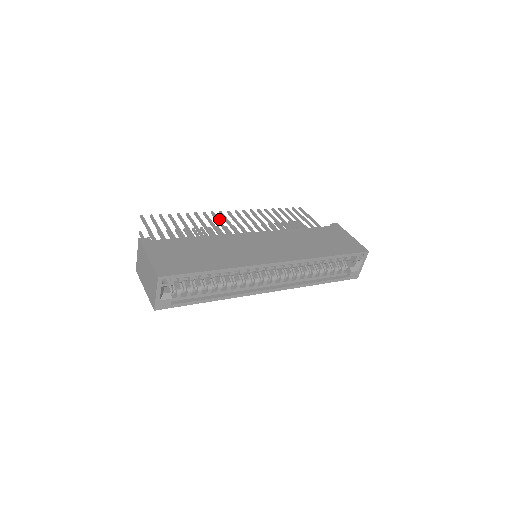
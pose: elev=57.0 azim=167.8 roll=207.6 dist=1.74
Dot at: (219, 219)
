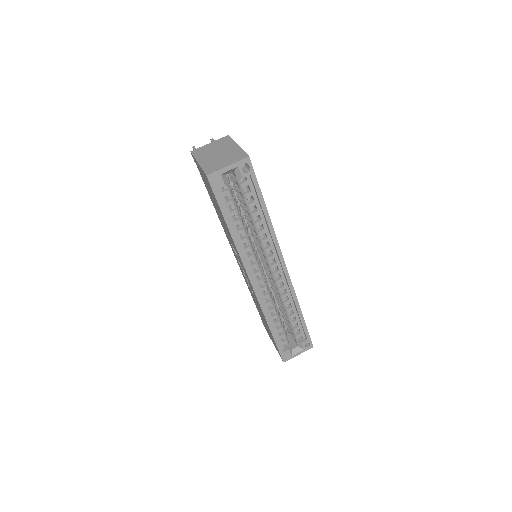
Dot at: occluded
